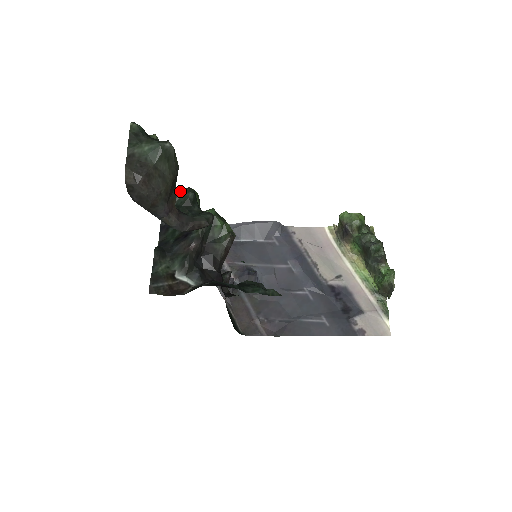
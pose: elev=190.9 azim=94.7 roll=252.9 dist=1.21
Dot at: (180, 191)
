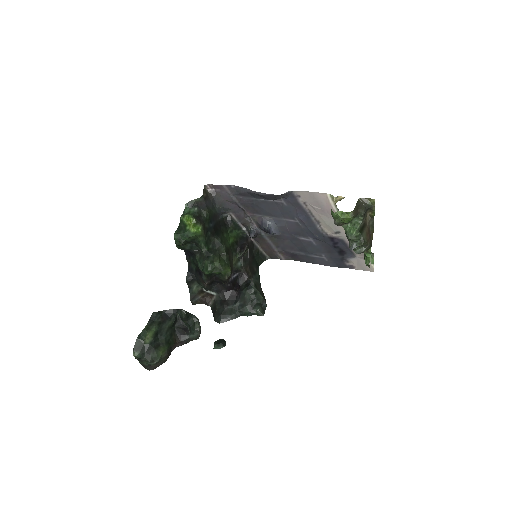
Dot at: (178, 311)
